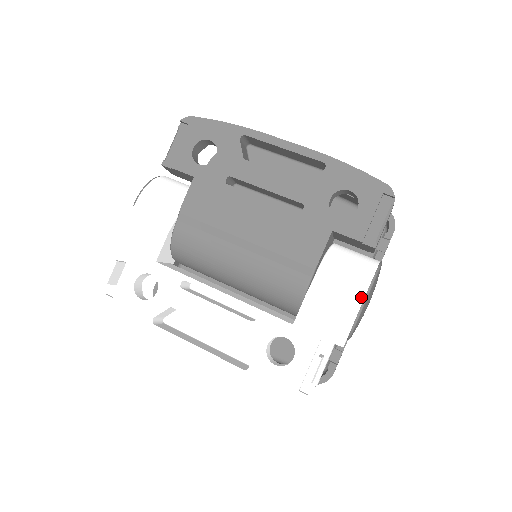
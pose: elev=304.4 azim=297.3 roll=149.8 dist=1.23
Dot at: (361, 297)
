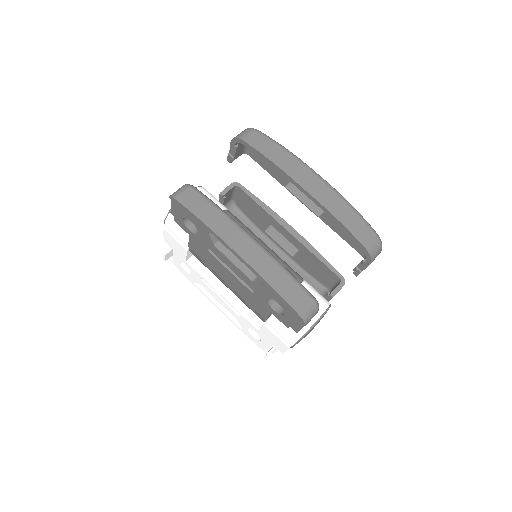
Dot at: (290, 345)
